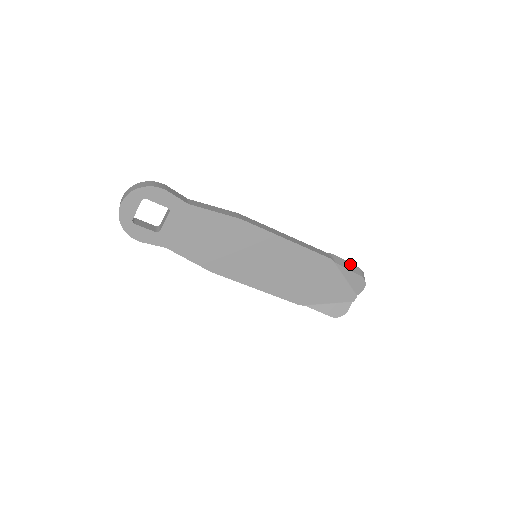
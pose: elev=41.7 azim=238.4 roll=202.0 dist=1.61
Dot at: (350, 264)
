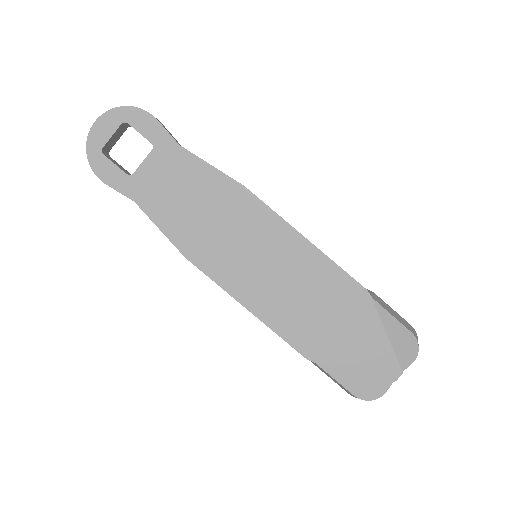
Dot at: (397, 314)
